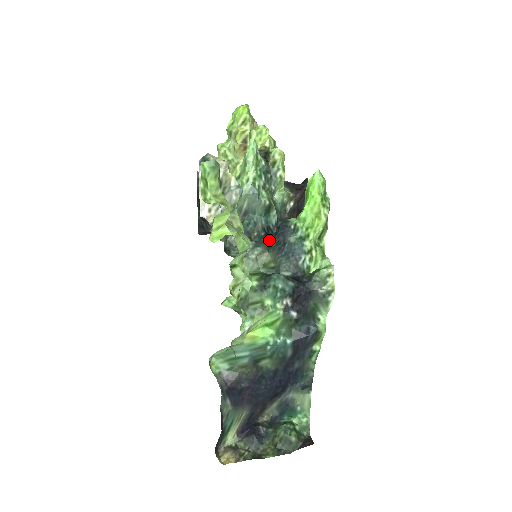
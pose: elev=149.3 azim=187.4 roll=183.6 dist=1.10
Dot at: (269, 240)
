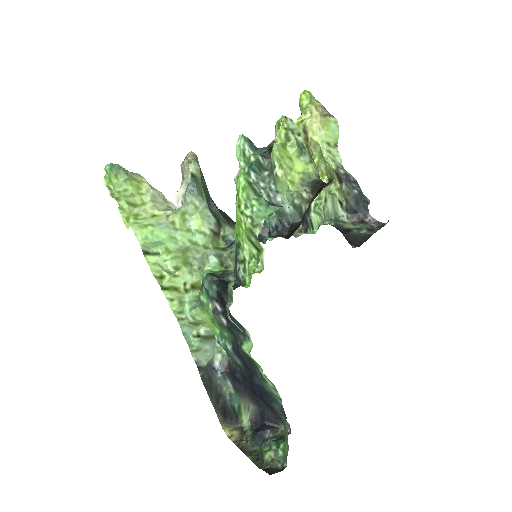
Dot at: occluded
